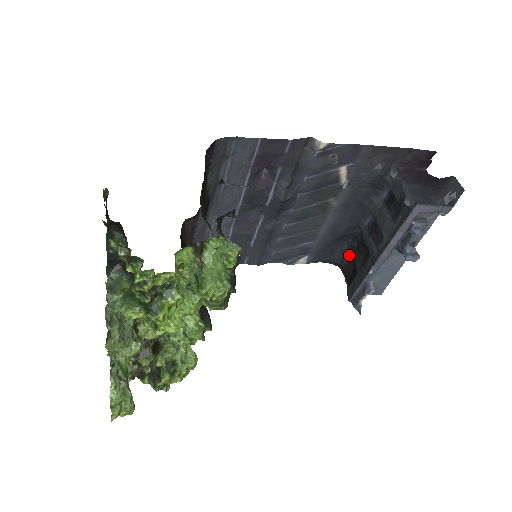
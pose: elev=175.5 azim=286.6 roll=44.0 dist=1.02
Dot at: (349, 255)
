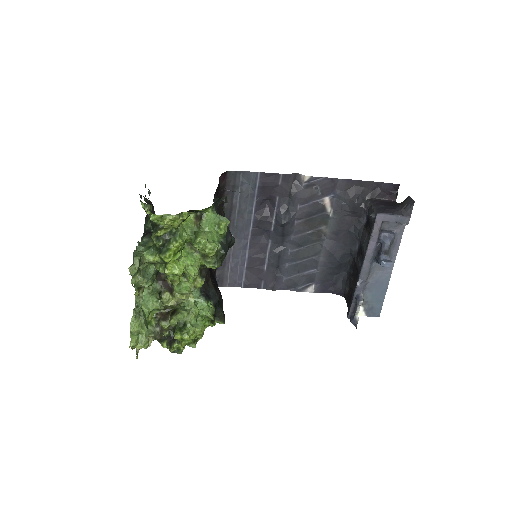
Dot at: (349, 283)
